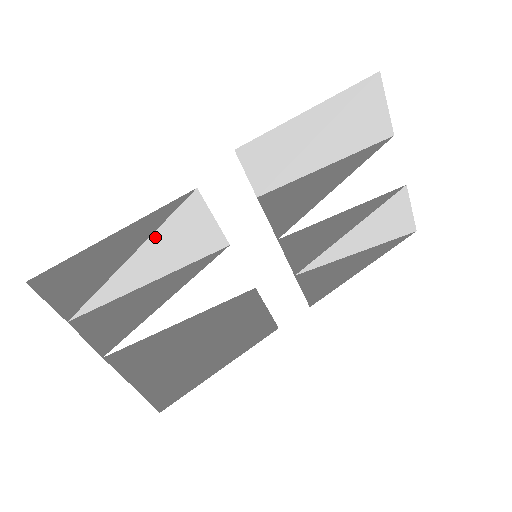
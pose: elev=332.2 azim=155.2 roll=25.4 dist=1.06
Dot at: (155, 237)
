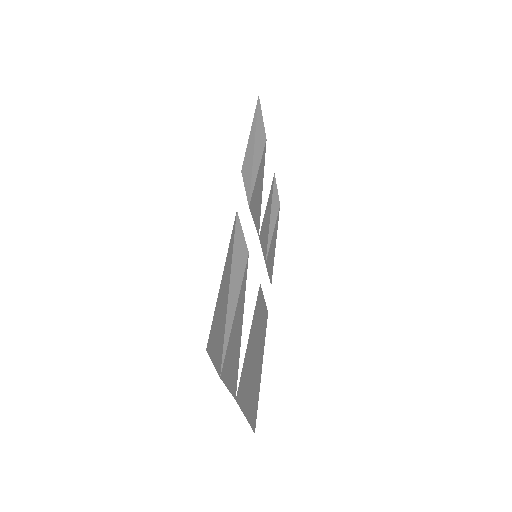
Dot at: (232, 264)
